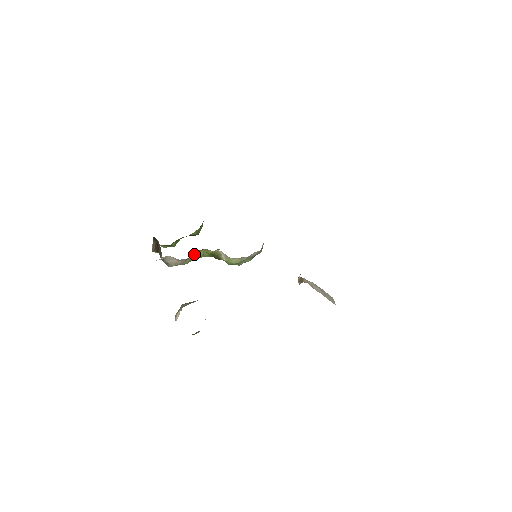
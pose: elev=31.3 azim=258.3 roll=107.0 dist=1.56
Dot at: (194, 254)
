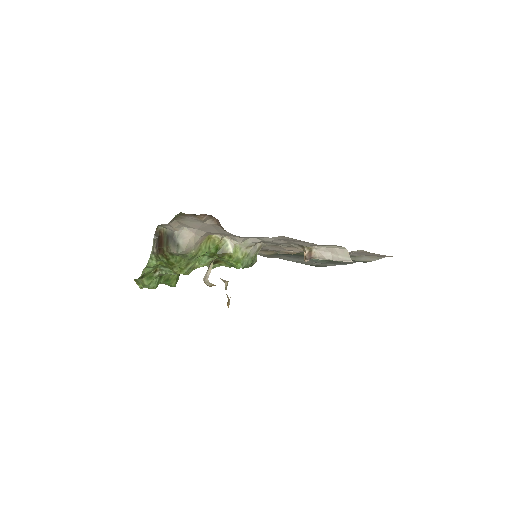
Dot at: (203, 240)
